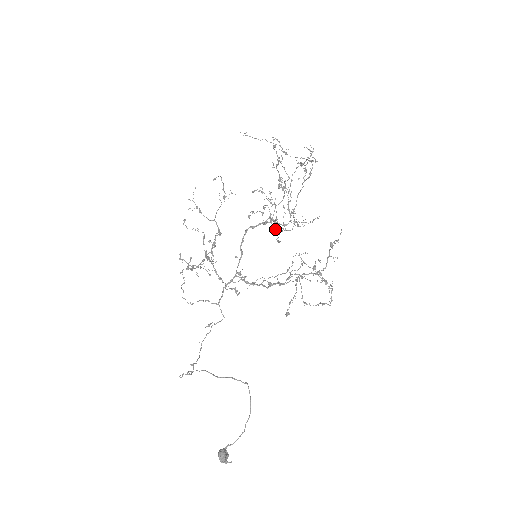
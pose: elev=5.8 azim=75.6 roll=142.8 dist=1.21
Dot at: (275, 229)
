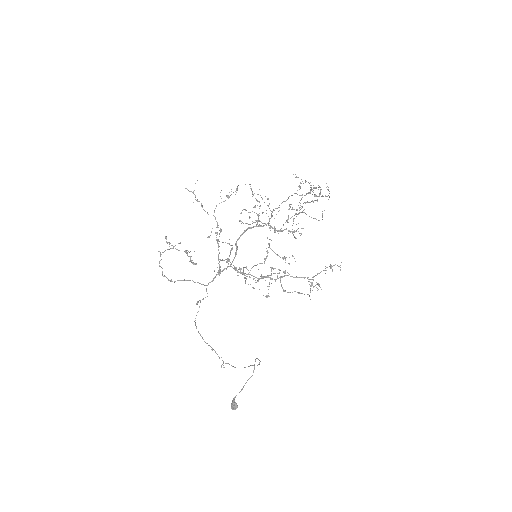
Dot at: occluded
